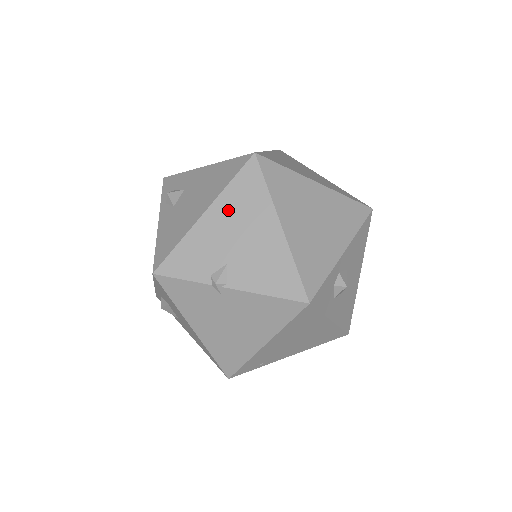
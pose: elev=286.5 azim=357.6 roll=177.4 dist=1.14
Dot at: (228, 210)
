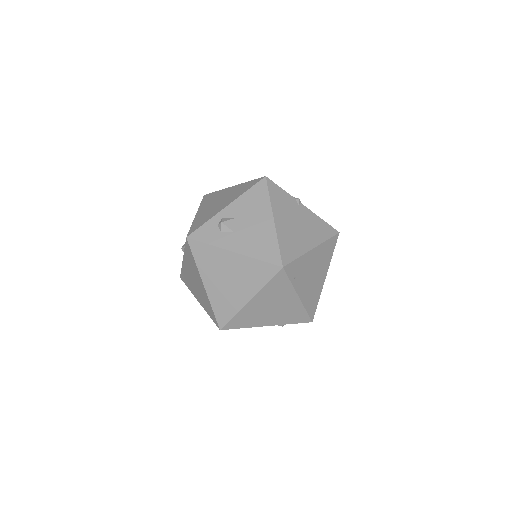
Dot at: occluded
